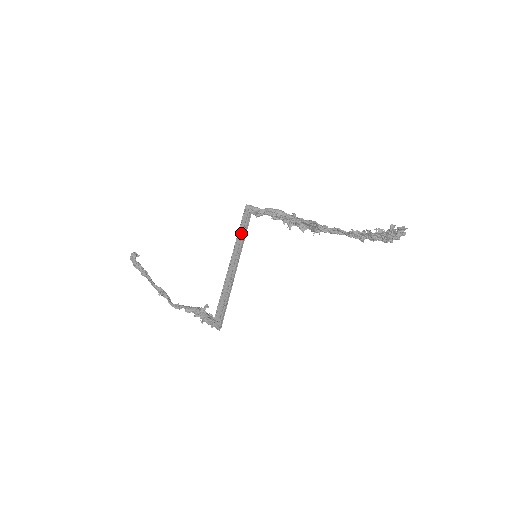
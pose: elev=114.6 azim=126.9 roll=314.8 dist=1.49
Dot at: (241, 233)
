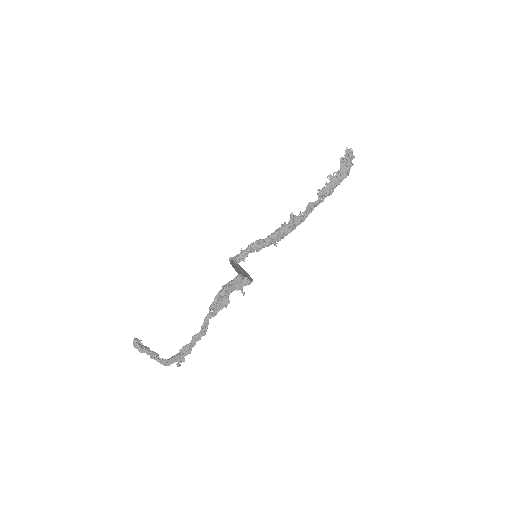
Dot at: (234, 264)
